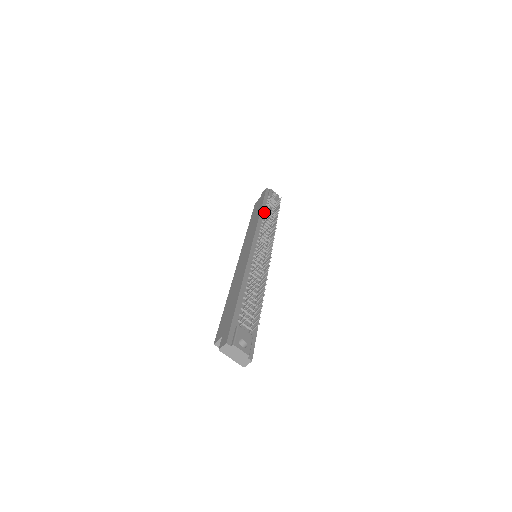
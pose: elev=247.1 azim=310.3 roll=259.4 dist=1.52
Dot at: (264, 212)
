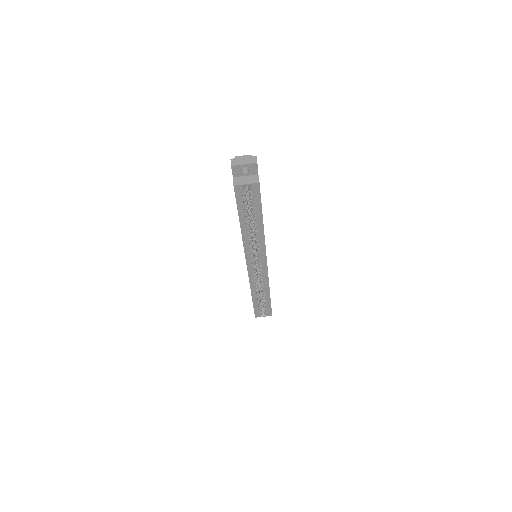
Dot at: occluded
